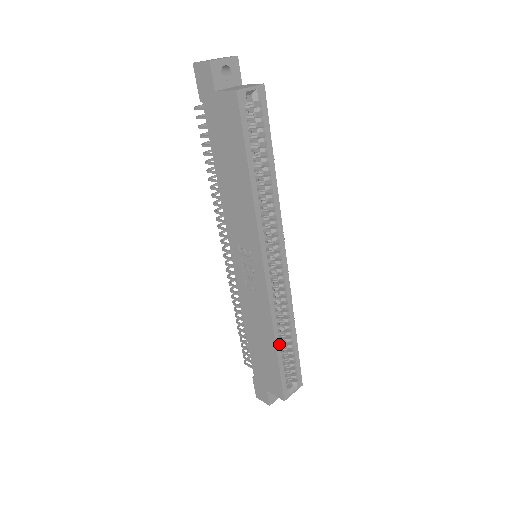
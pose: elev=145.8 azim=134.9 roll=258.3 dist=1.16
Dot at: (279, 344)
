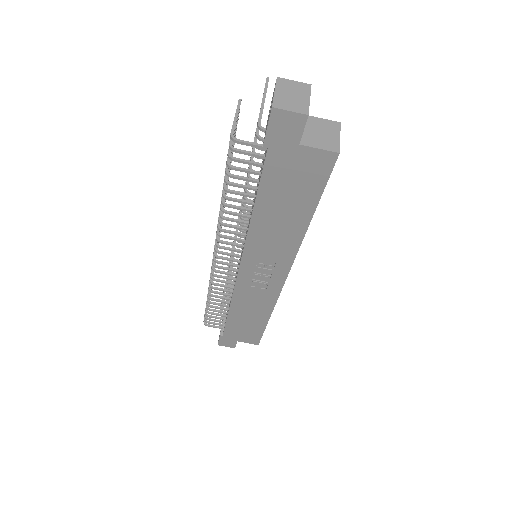
Dot at: occluded
